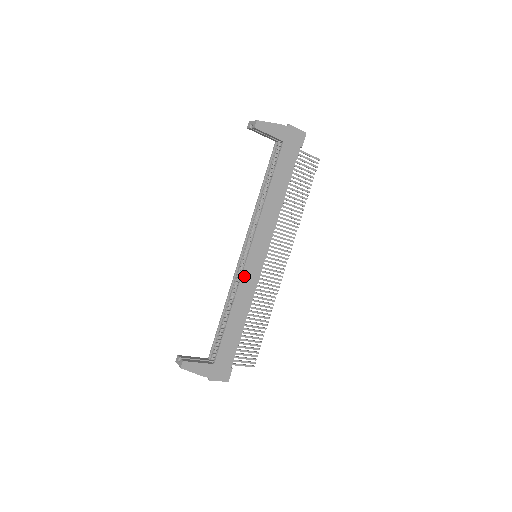
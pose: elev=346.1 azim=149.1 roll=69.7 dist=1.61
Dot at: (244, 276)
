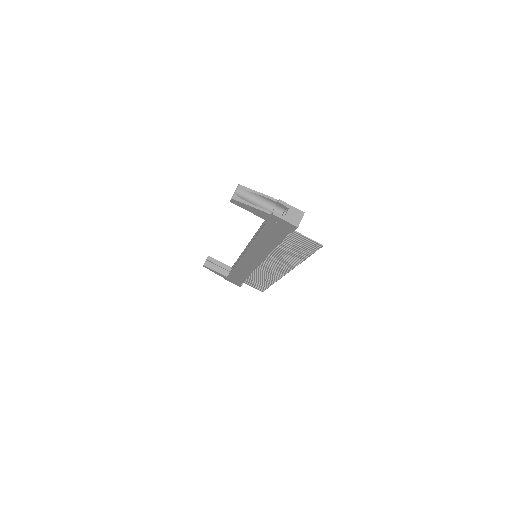
Dot at: (242, 261)
